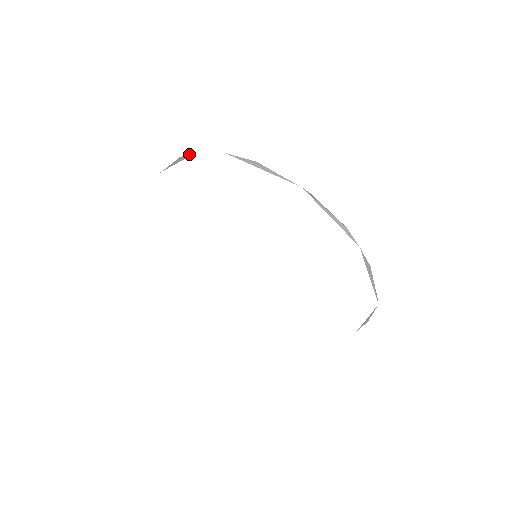
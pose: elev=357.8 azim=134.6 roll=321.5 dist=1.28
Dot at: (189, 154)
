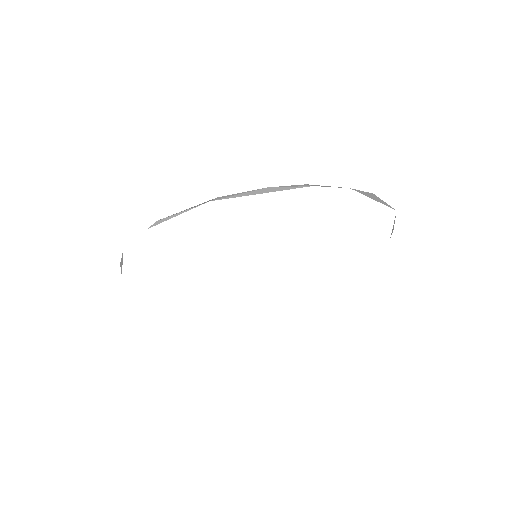
Dot at: (293, 186)
